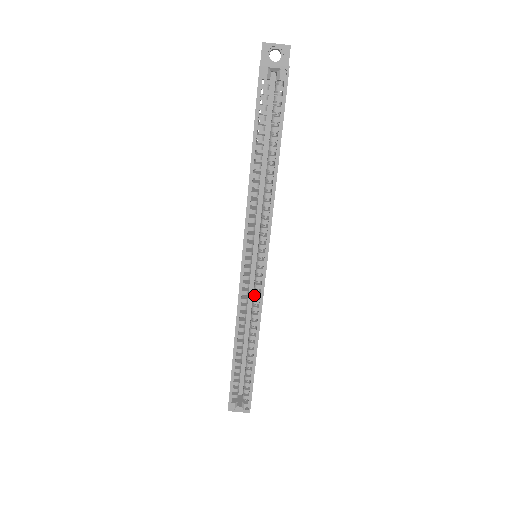
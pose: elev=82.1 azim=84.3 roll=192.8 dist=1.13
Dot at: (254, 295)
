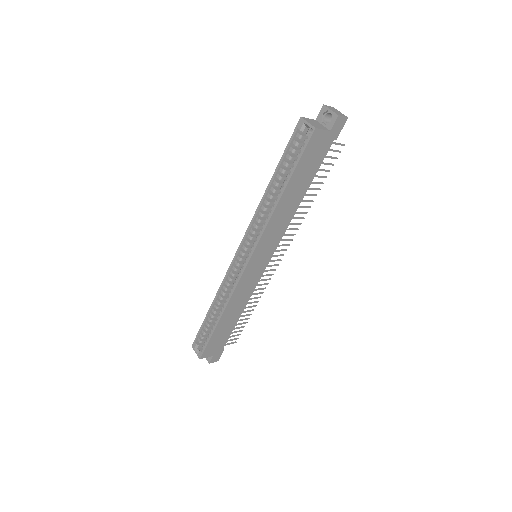
Dot at: (235, 279)
